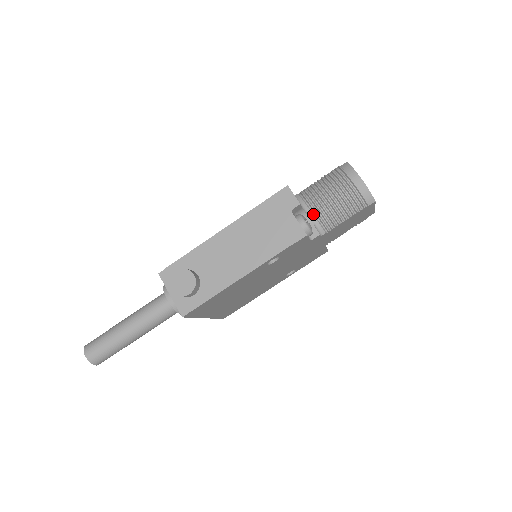
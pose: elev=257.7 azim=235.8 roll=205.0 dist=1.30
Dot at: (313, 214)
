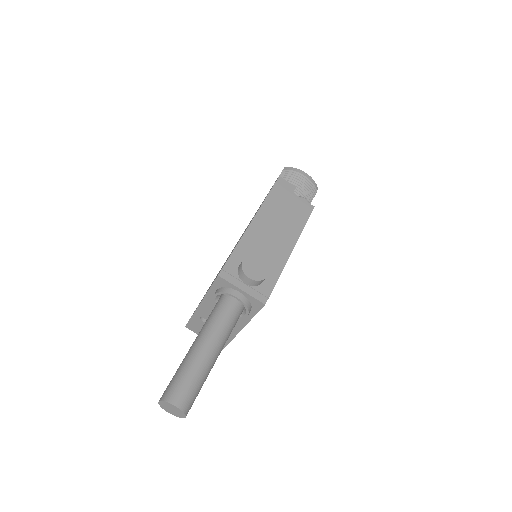
Dot at: occluded
